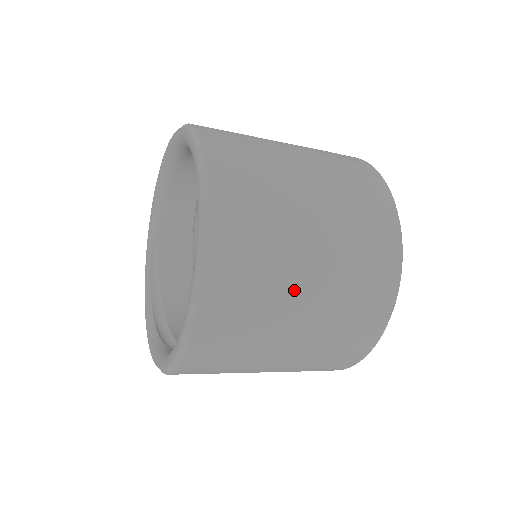
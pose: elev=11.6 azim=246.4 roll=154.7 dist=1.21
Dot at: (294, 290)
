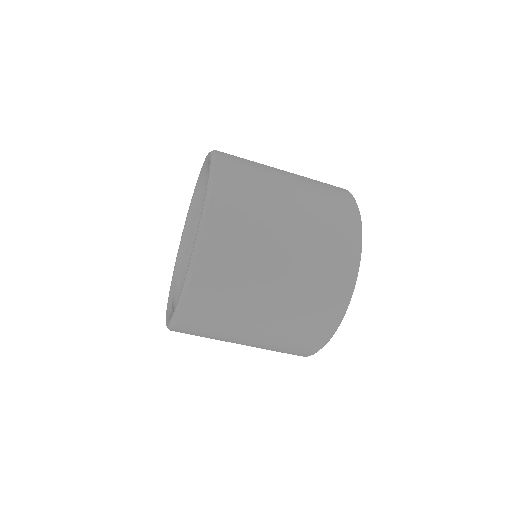
Dot at: (275, 229)
